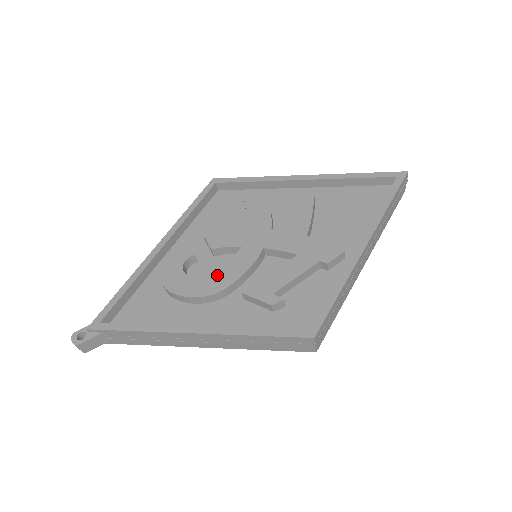
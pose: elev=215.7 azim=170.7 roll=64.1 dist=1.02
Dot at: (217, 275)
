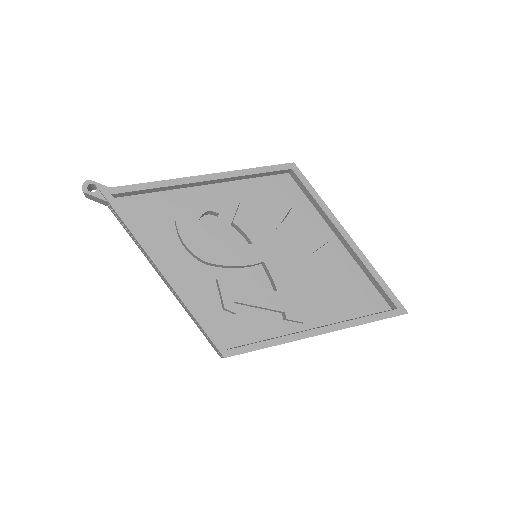
Dot at: (216, 247)
